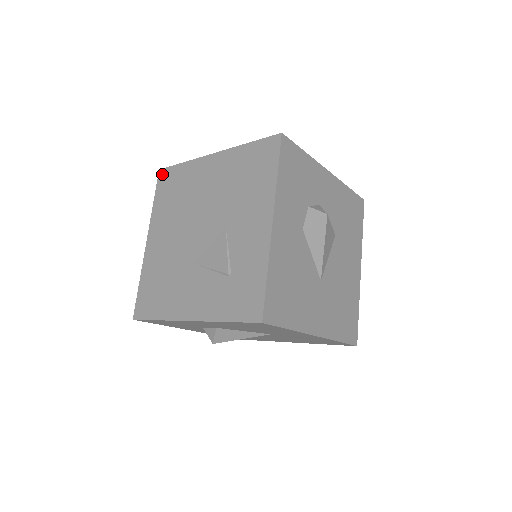
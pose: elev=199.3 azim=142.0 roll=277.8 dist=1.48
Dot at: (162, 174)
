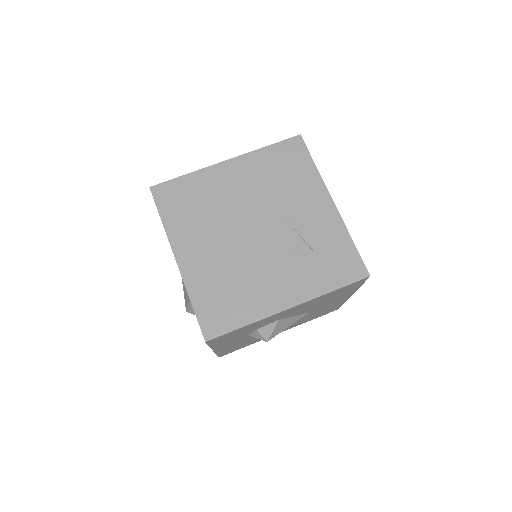
Dot at: (158, 190)
